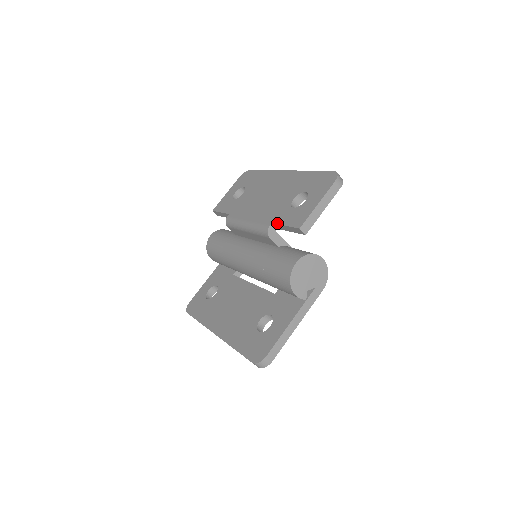
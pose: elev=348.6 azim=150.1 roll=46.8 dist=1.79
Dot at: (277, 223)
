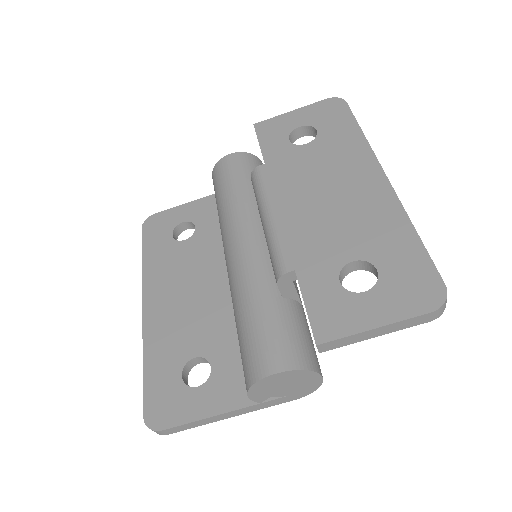
Dot at: (300, 283)
